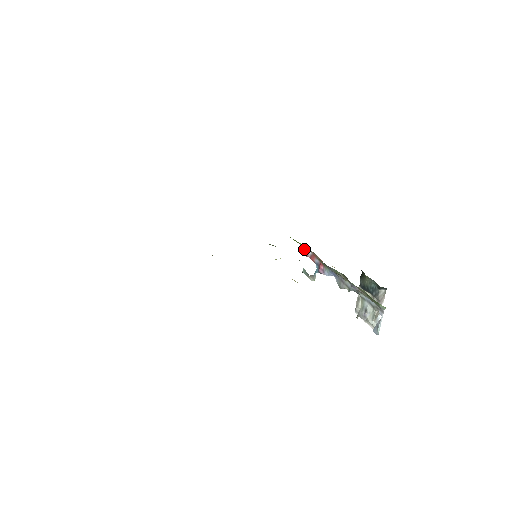
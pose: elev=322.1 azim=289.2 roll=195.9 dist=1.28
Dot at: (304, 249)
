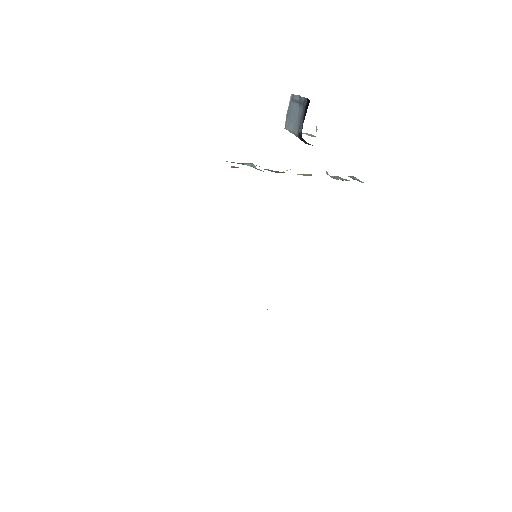
Dot at: occluded
